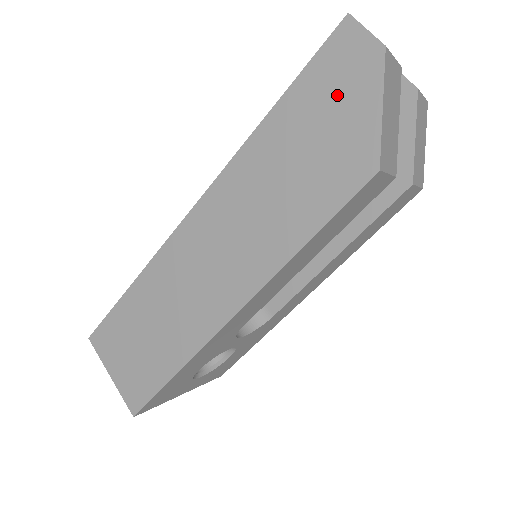
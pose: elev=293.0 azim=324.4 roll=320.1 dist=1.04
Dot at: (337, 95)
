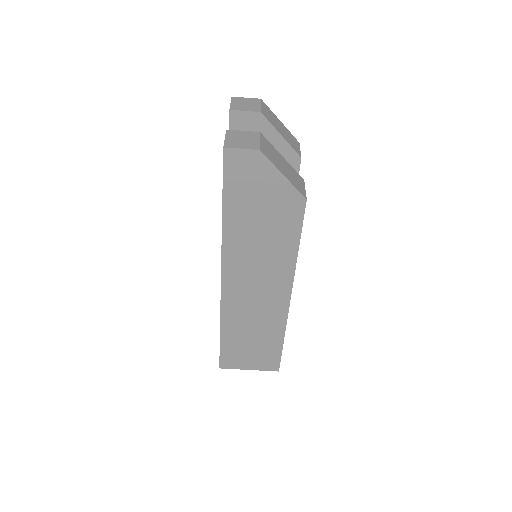
Dot at: (254, 185)
